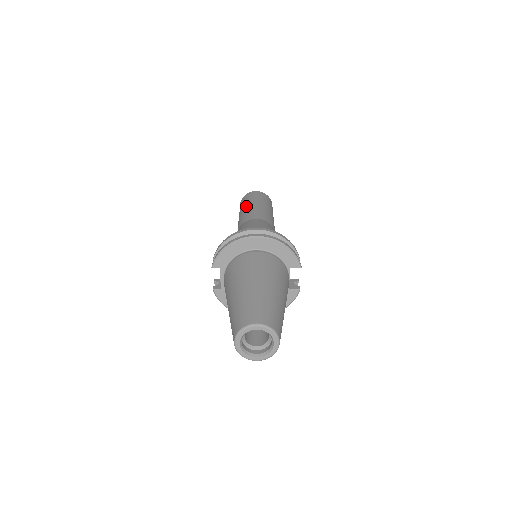
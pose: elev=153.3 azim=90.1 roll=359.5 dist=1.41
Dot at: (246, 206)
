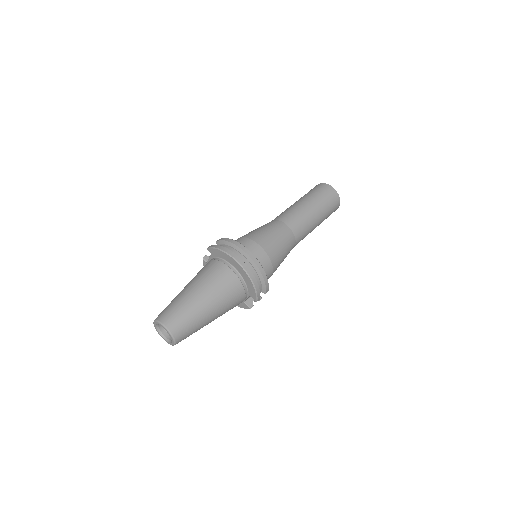
Dot at: (305, 201)
